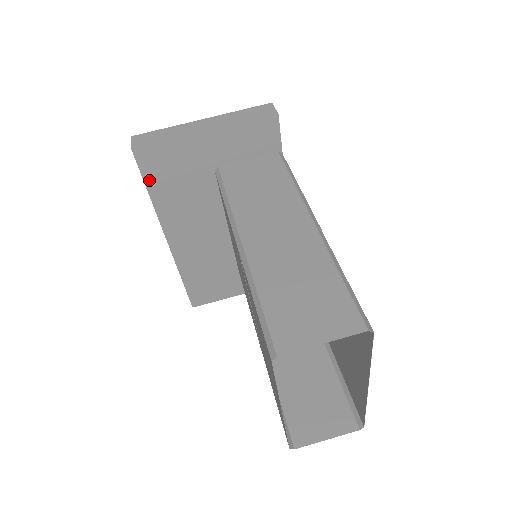
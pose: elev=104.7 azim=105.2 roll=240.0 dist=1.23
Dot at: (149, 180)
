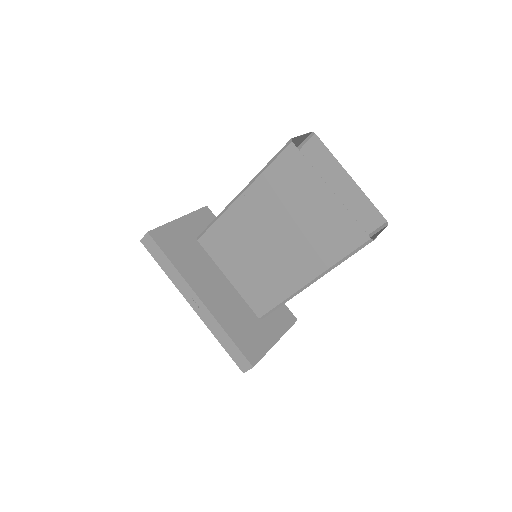
Dot at: (166, 251)
